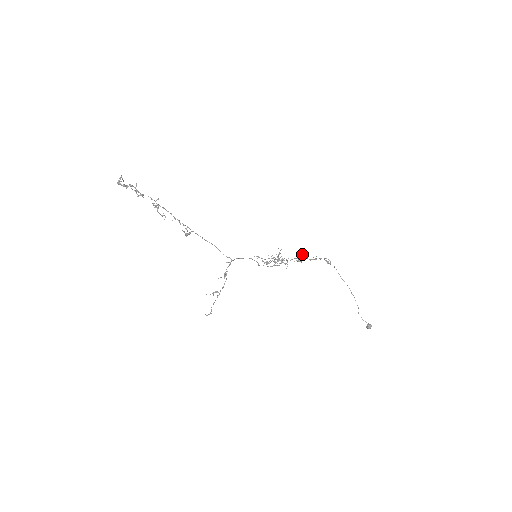
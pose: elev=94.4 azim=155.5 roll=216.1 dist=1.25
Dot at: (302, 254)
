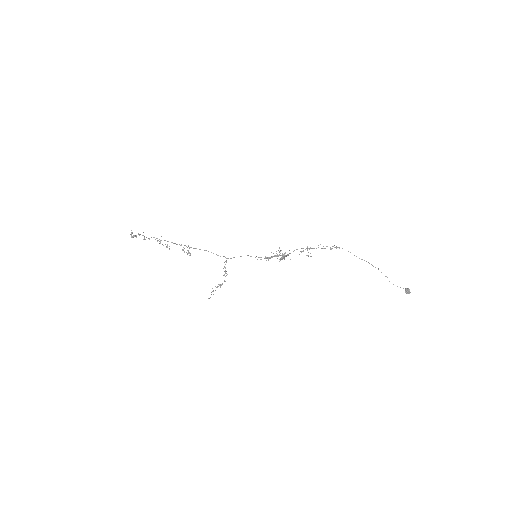
Dot at: occluded
